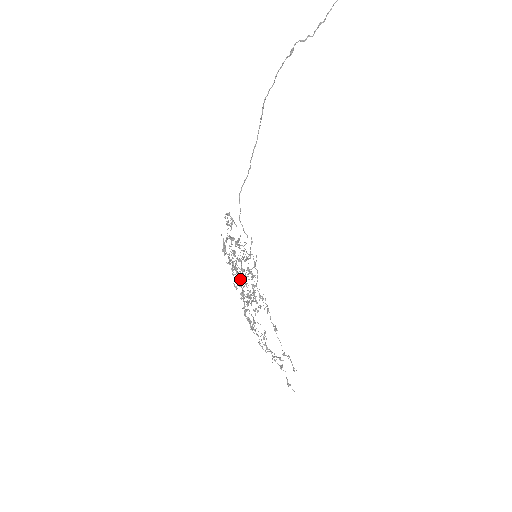
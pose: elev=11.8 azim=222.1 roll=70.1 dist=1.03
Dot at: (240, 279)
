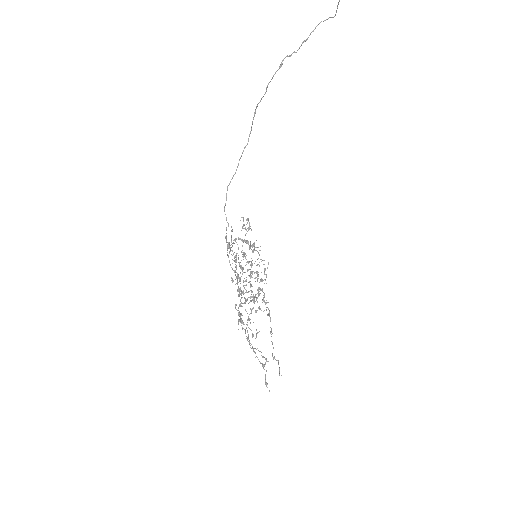
Dot at: (241, 276)
